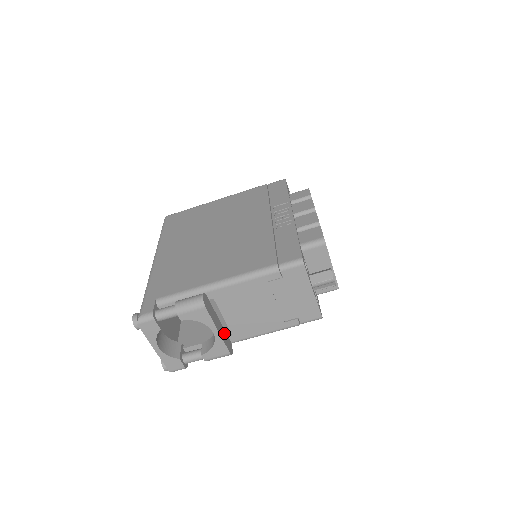
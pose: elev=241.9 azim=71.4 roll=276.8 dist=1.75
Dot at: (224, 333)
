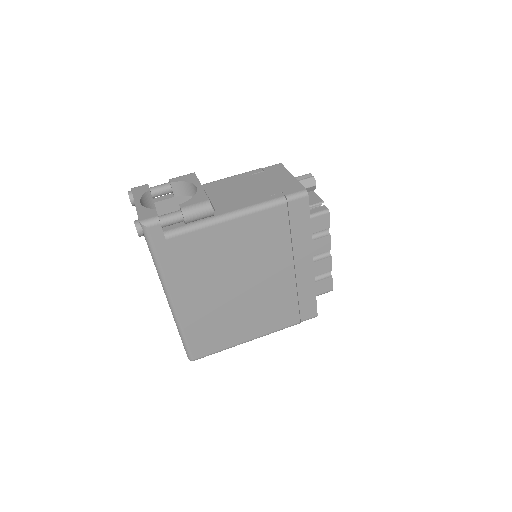
Dot at: occluded
